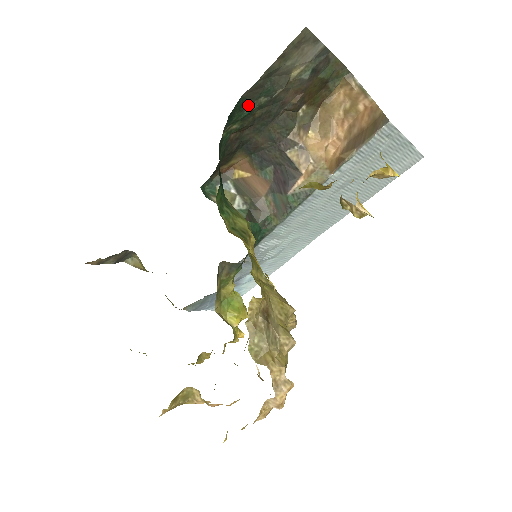
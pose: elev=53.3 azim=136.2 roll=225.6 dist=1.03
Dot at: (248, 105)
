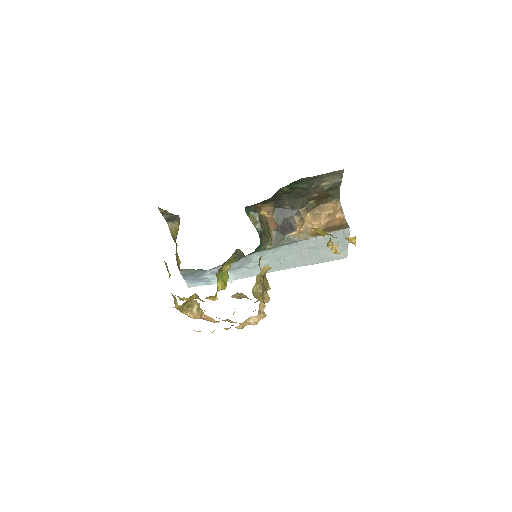
Dot at: (298, 184)
